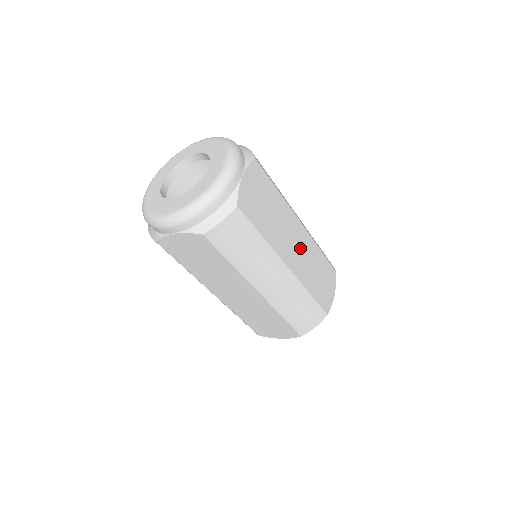
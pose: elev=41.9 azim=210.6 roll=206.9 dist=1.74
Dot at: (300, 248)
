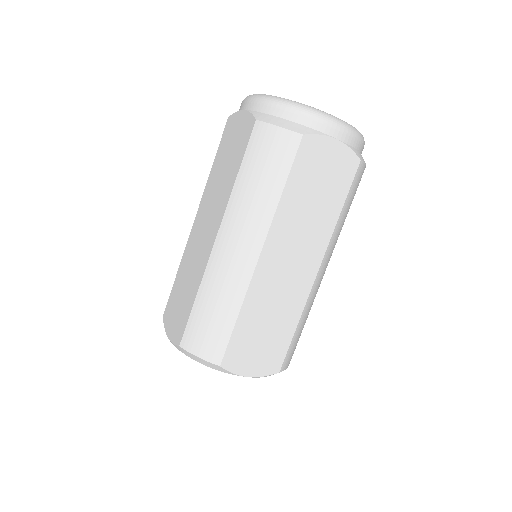
Dot at: (289, 277)
